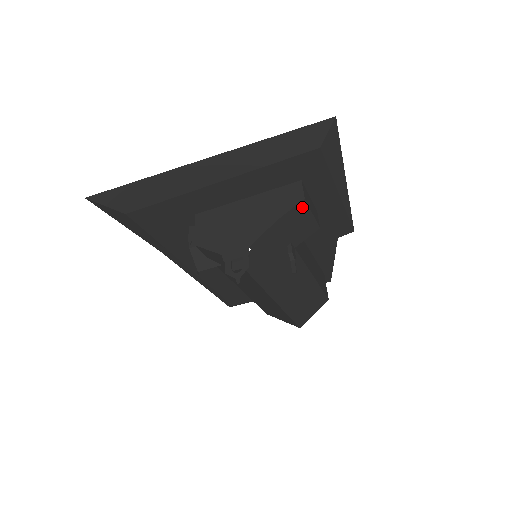
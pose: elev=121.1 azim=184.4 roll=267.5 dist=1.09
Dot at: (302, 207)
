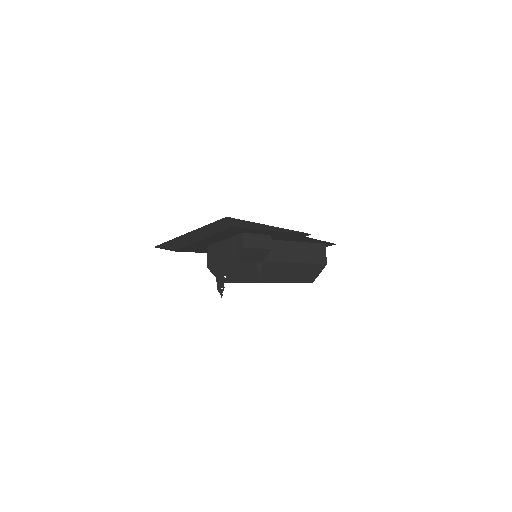
Dot at: (245, 250)
